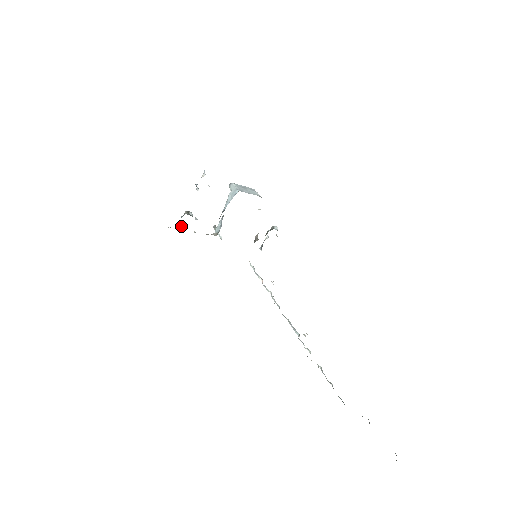
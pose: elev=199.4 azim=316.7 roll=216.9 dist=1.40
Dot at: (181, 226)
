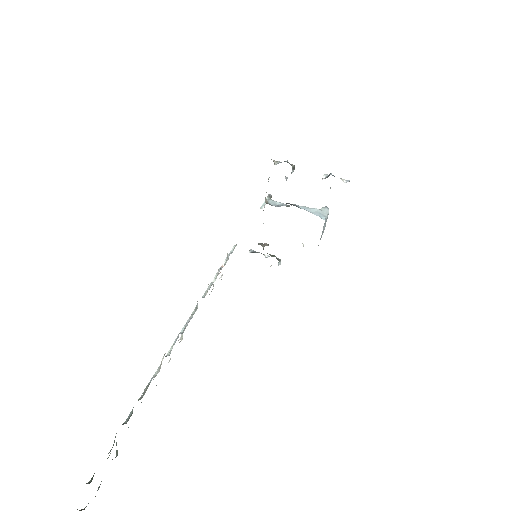
Dot at: (275, 162)
